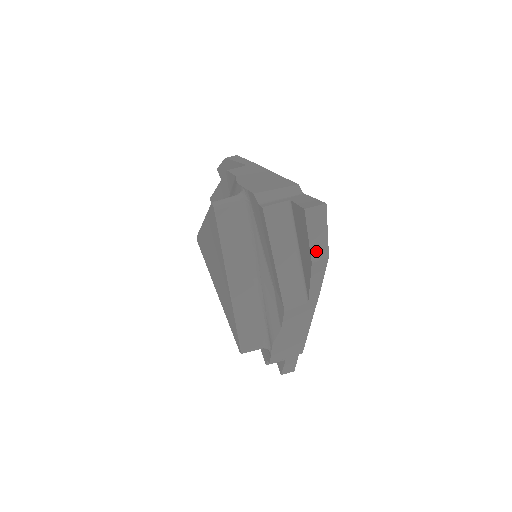
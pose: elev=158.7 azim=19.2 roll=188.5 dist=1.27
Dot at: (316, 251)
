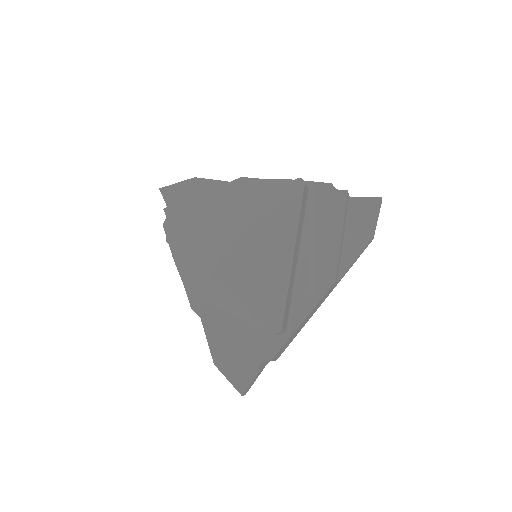
Dot at: occluded
